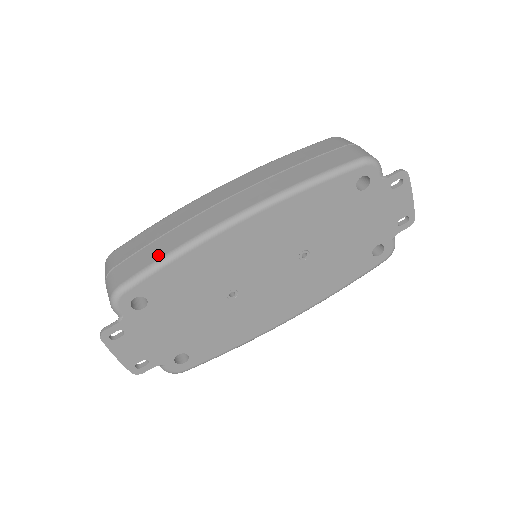
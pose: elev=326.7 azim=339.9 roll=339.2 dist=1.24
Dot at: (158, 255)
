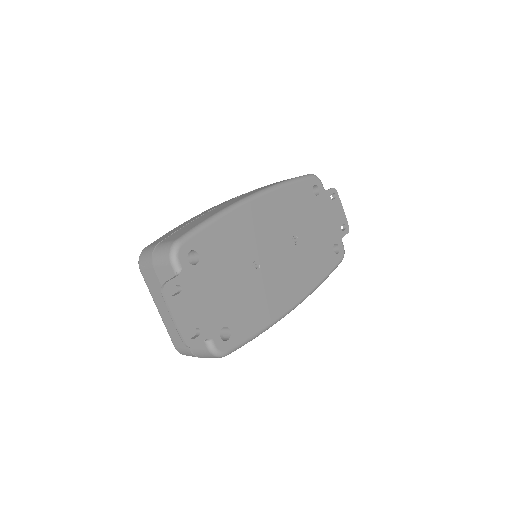
Dot at: (201, 221)
